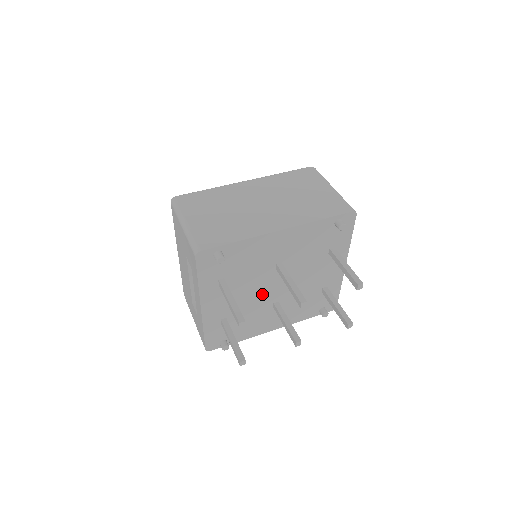
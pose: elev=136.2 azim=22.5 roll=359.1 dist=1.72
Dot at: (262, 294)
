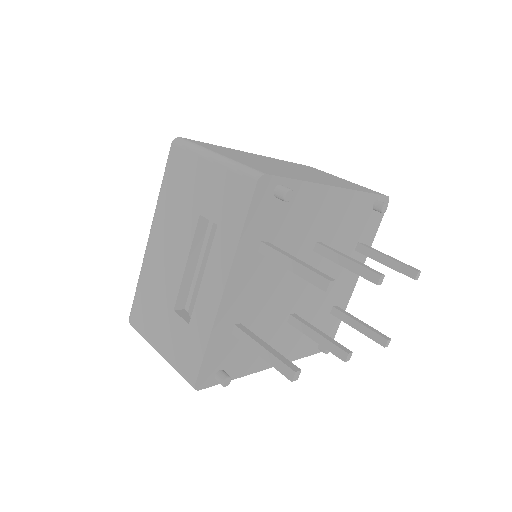
Dot at: (287, 292)
